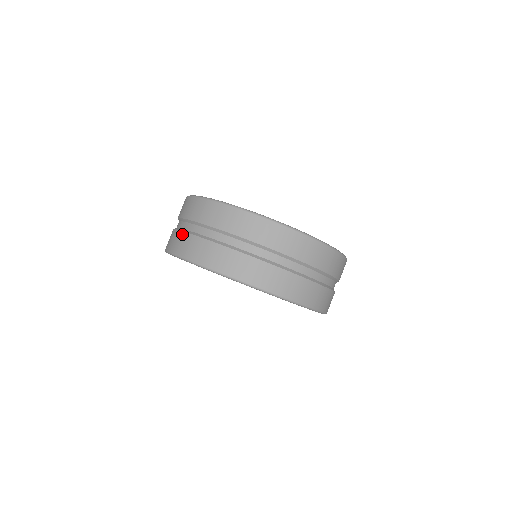
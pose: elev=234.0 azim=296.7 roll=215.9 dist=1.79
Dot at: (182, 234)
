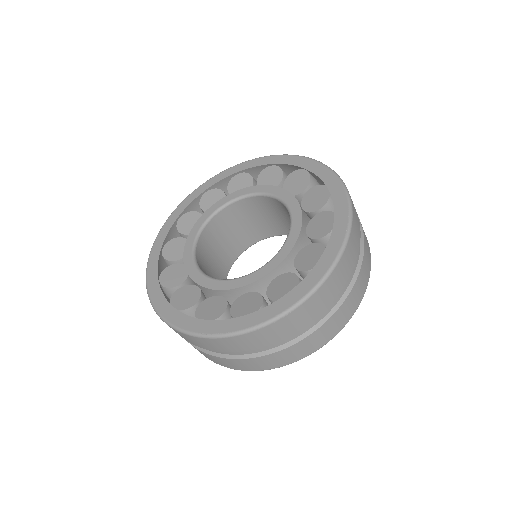
Dot at: occluded
